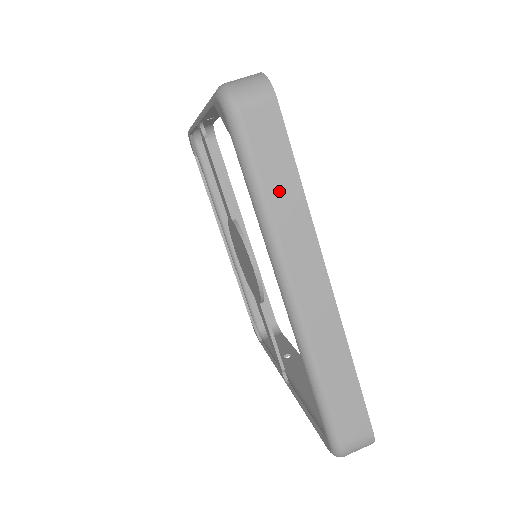
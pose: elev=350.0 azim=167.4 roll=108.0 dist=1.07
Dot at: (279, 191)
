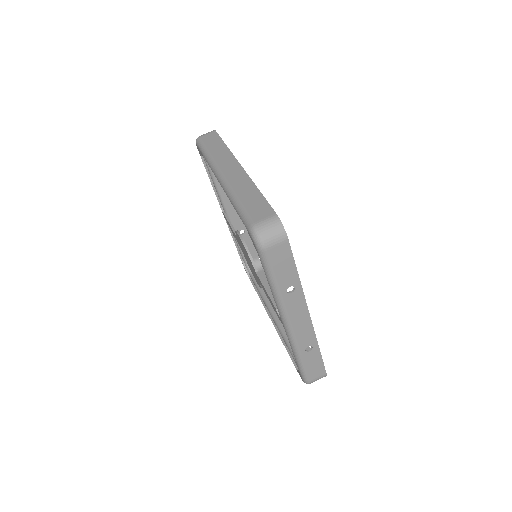
Dot at: (215, 149)
